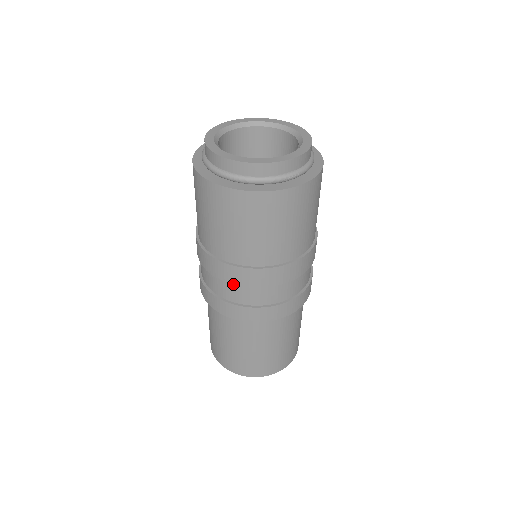
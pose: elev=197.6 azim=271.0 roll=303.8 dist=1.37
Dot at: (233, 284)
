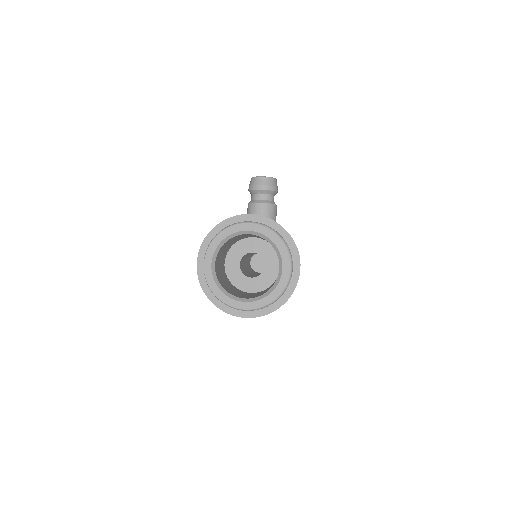
Dot at: occluded
